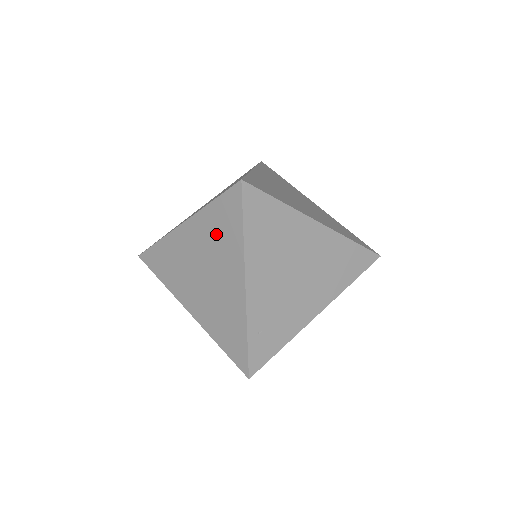
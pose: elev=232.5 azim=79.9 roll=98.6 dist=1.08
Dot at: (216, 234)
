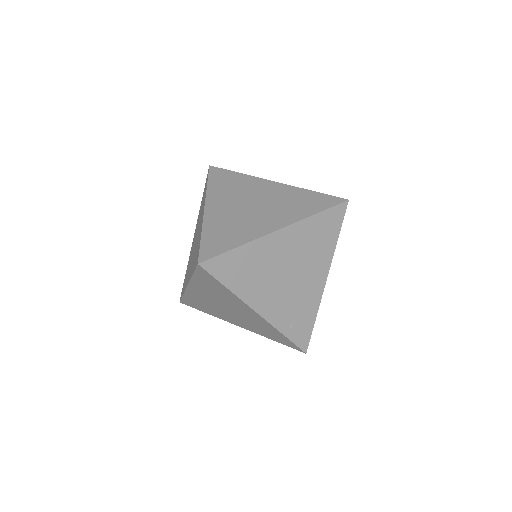
Dot at: (213, 291)
